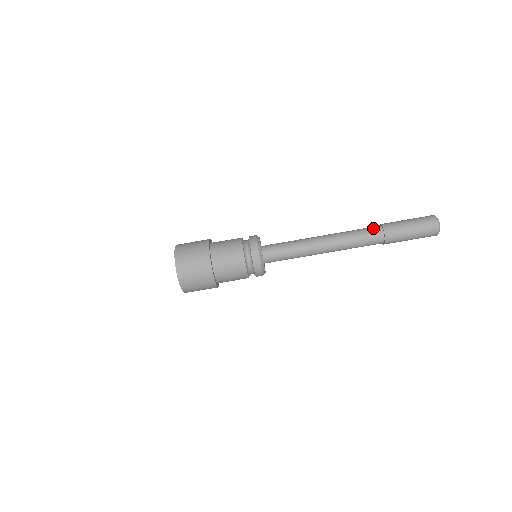
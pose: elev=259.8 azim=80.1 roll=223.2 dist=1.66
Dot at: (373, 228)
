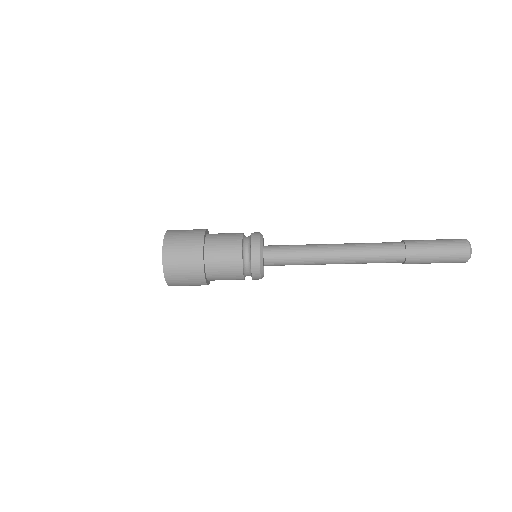
Dot at: (395, 255)
